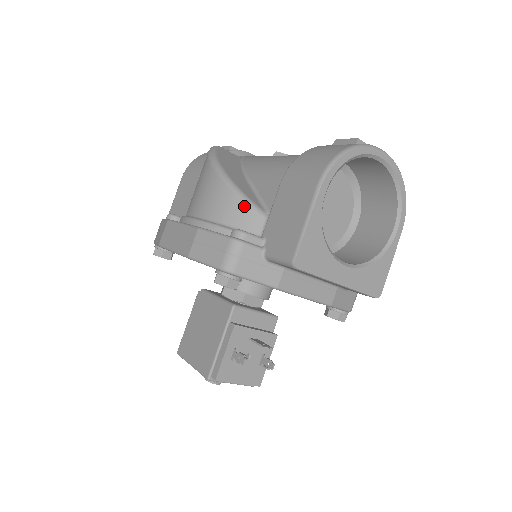
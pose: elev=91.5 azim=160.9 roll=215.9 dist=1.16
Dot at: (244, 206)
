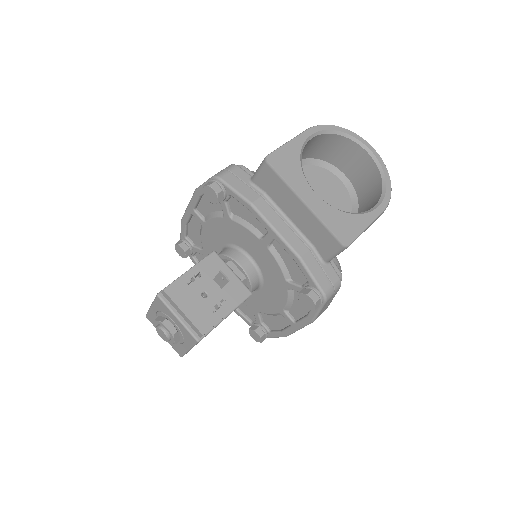
Dot at: occluded
